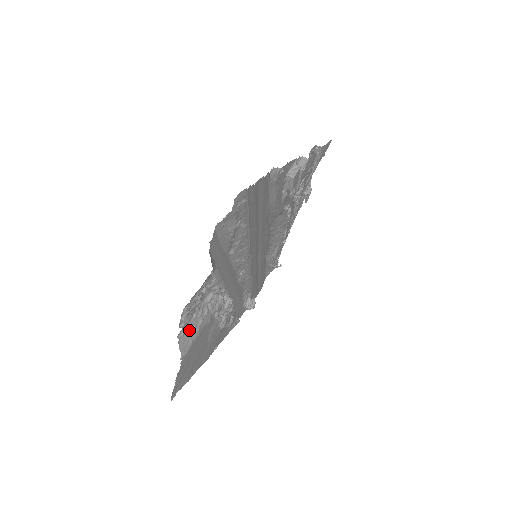
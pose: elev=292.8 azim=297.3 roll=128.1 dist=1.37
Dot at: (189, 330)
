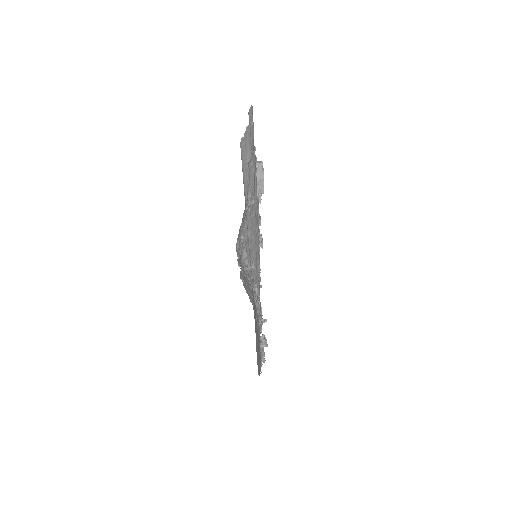
Dot at: (245, 282)
